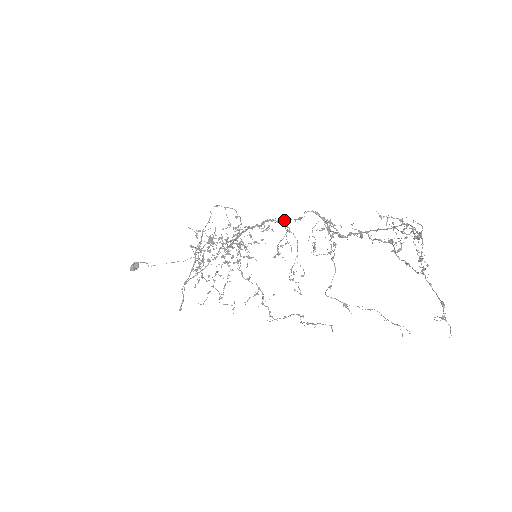
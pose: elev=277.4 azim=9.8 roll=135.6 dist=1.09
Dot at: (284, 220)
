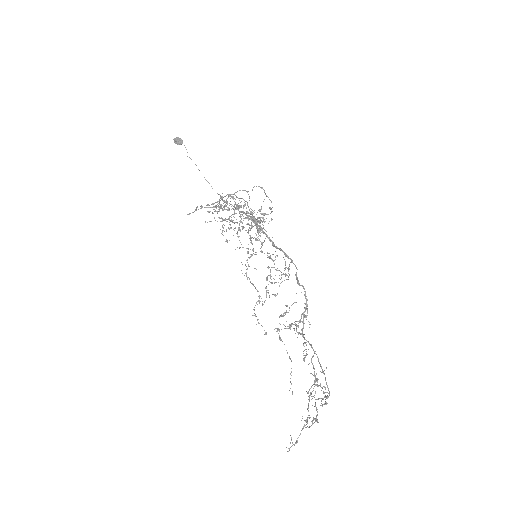
Dot at: (292, 261)
